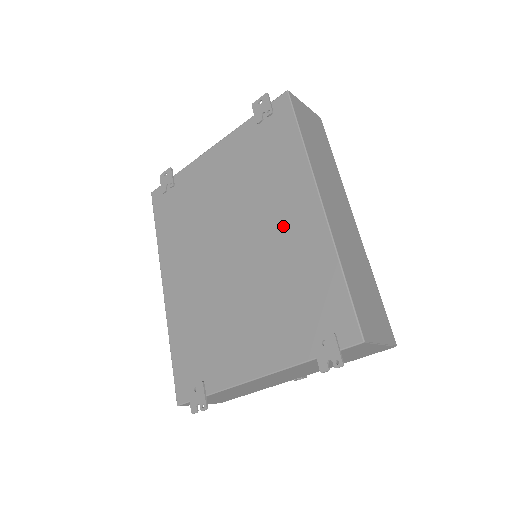
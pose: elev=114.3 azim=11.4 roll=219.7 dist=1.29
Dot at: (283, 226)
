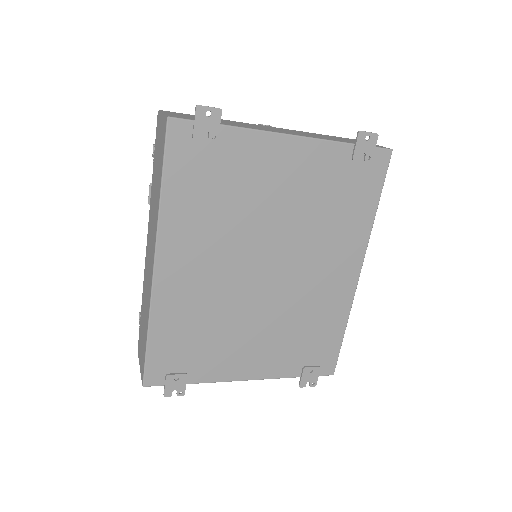
Dot at: (324, 277)
